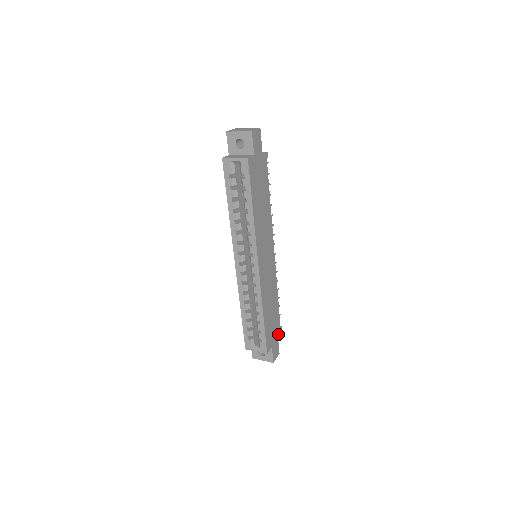
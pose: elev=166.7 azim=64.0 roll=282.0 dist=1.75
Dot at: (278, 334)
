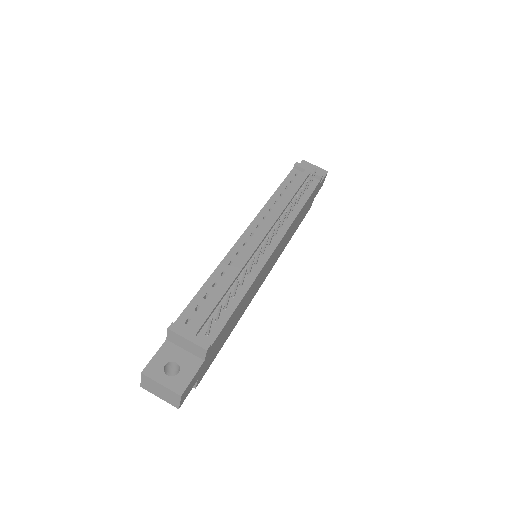
Dot at: (319, 184)
